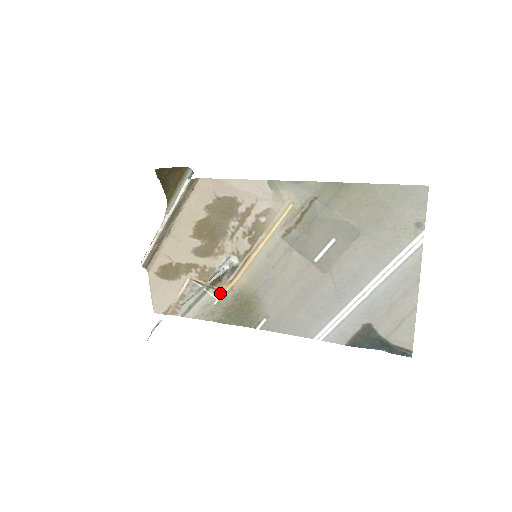
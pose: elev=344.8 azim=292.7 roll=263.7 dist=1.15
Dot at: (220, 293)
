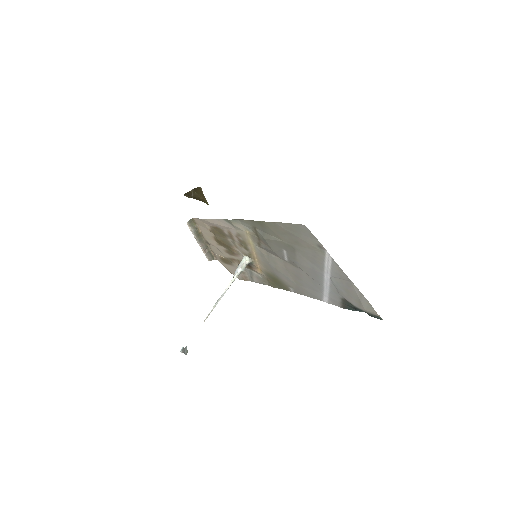
Dot at: (258, 273)
